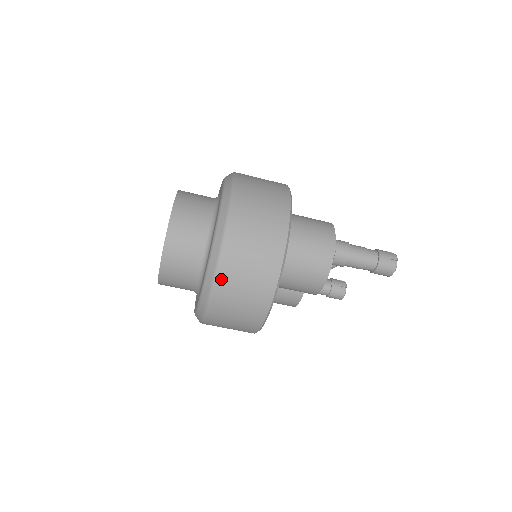
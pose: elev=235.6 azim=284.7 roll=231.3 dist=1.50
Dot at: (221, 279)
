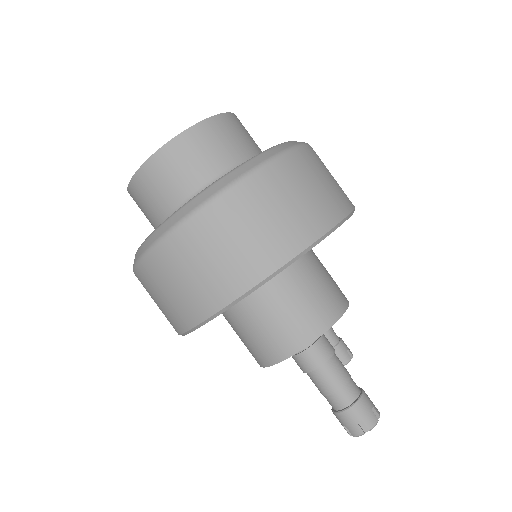
Dot at: (151, 260)
